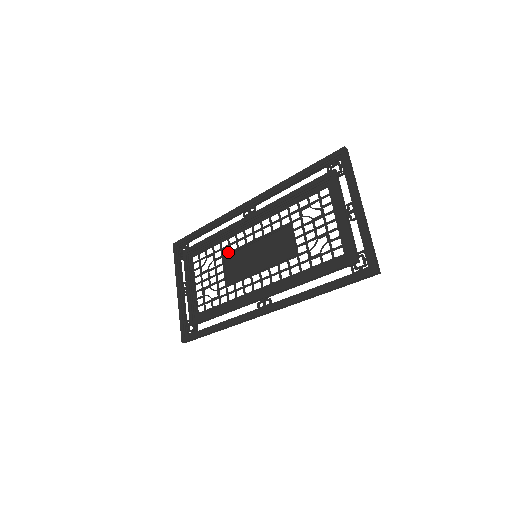
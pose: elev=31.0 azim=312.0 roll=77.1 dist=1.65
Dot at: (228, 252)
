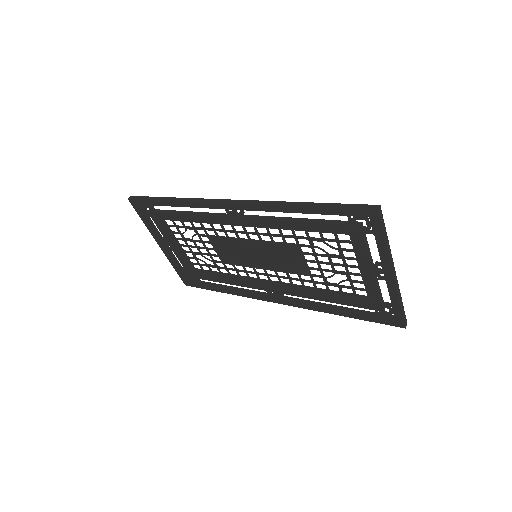
Dot at: (215, 236)
